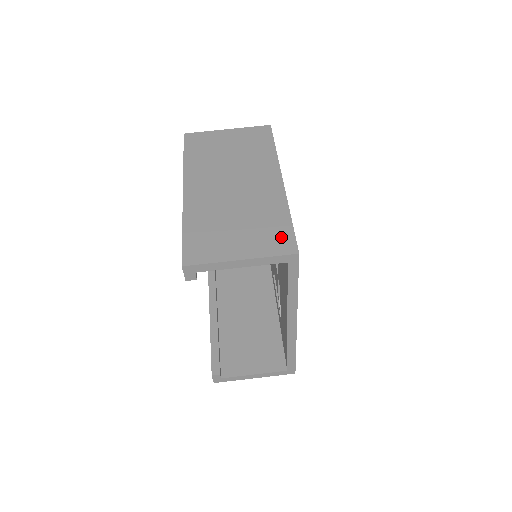
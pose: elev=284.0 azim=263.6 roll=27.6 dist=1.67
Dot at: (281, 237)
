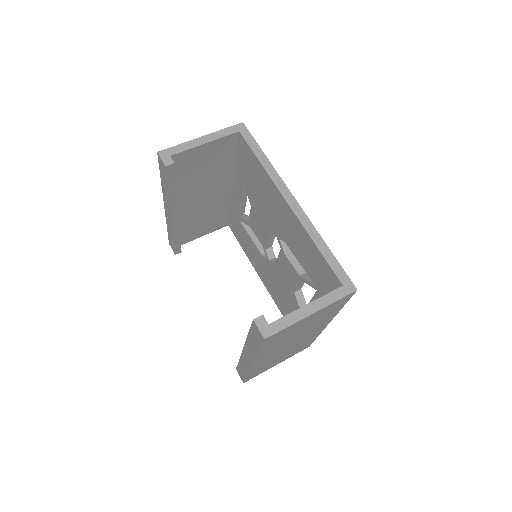
Dot at: occluded
